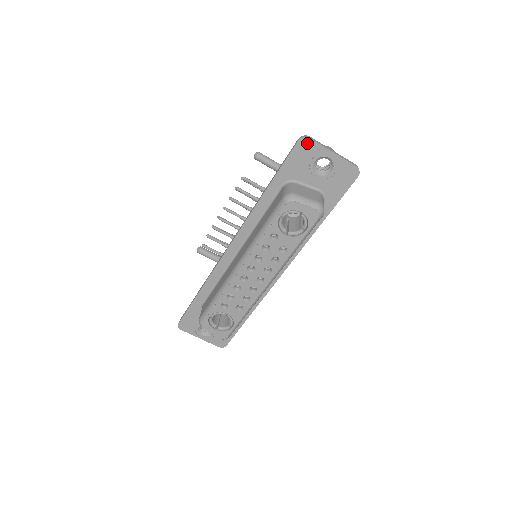
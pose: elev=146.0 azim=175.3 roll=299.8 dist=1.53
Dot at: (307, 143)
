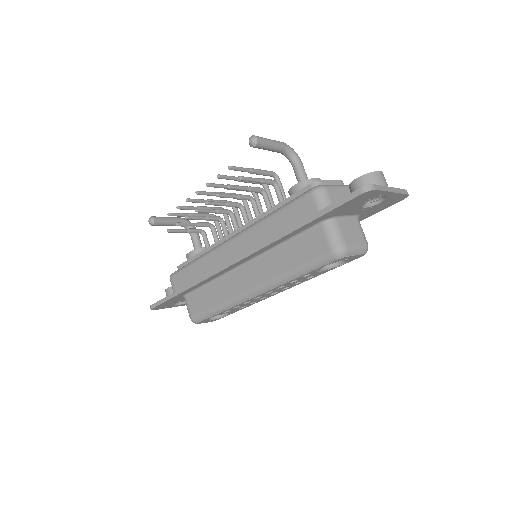
Dot at: (370, 193)
